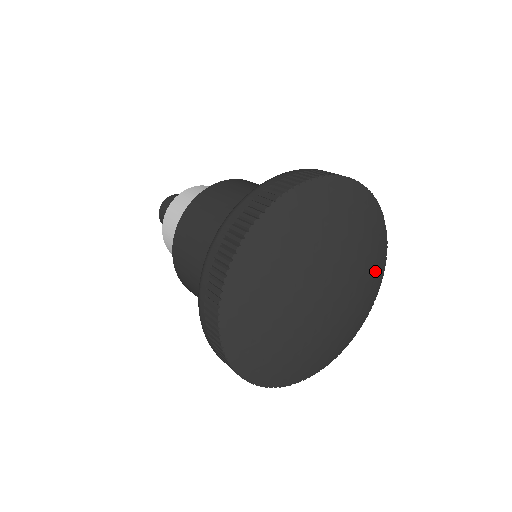
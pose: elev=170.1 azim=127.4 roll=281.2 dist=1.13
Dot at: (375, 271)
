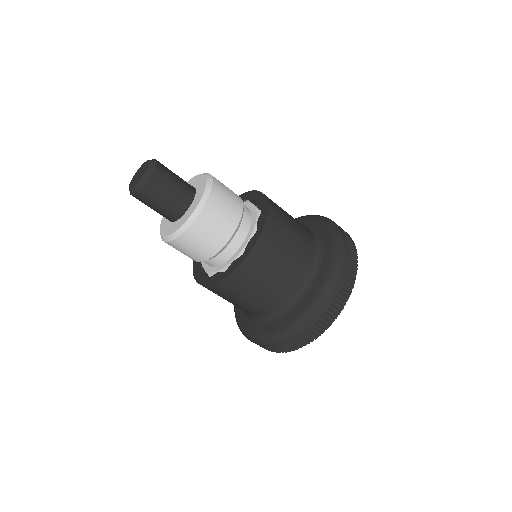
Dot at: occluded
